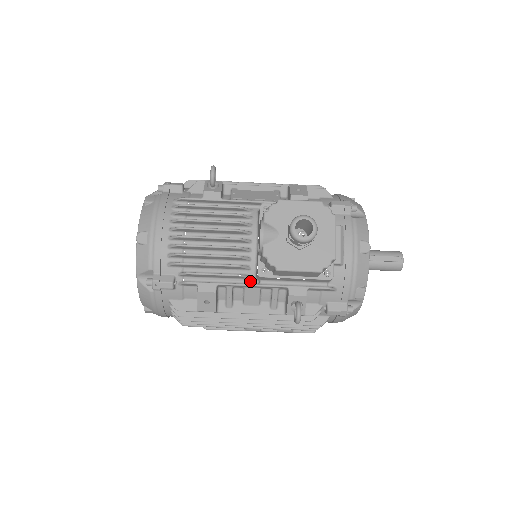
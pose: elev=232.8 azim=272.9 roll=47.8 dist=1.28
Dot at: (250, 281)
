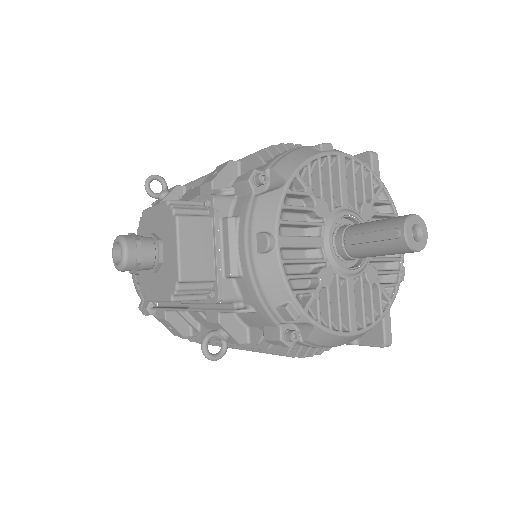
Dot at: occluded
